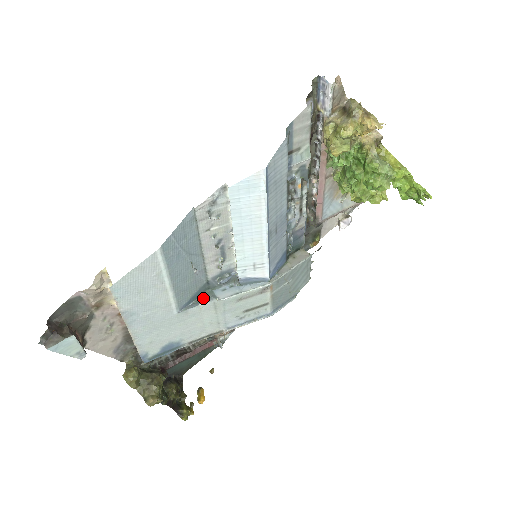
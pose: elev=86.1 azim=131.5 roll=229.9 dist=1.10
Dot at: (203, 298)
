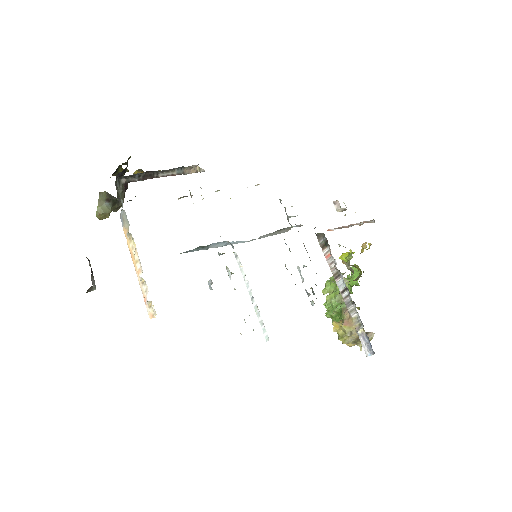
Dot at: (200, 247)
